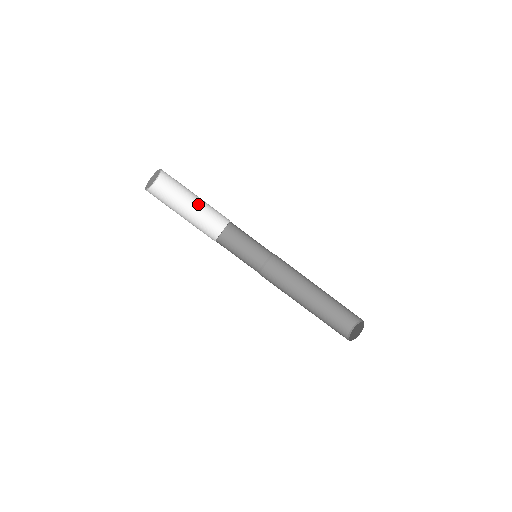
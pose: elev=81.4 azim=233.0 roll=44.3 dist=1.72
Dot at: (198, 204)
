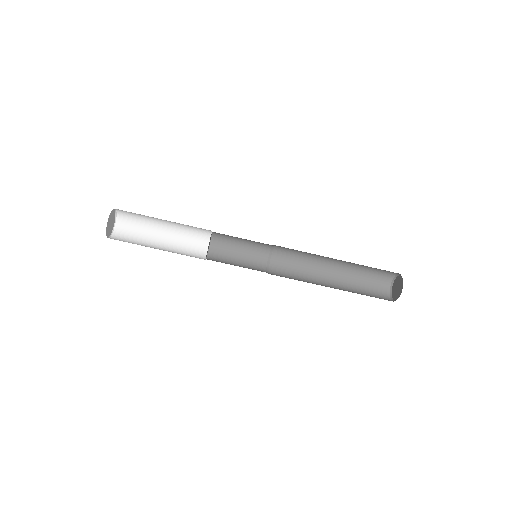
Dot at: (170, 231)
